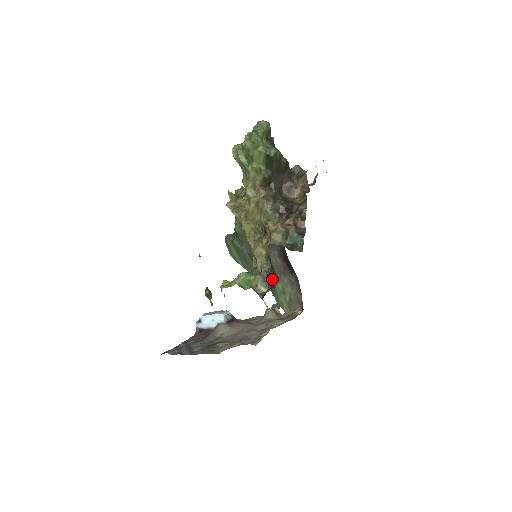
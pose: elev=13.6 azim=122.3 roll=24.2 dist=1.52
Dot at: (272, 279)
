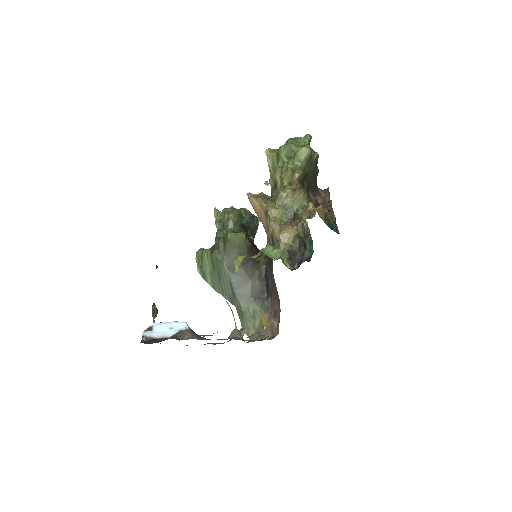
Dot at: (301, 258)
